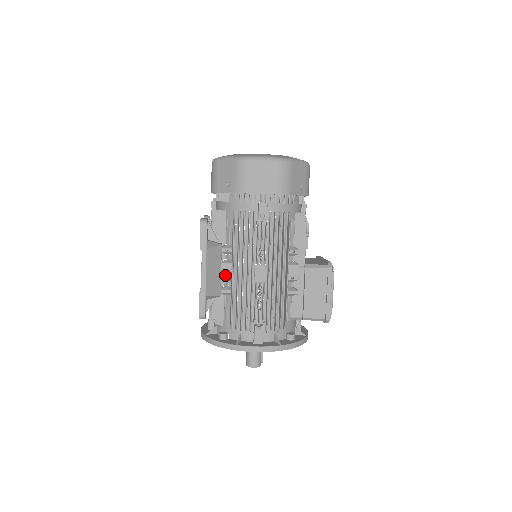
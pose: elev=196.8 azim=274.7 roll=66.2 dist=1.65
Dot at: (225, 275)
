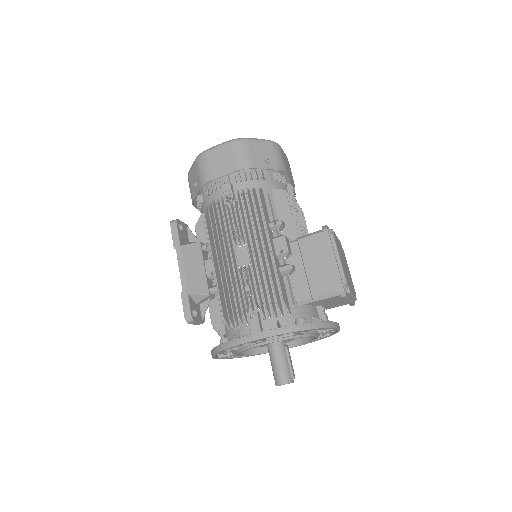
Dot at: (210, 272)
